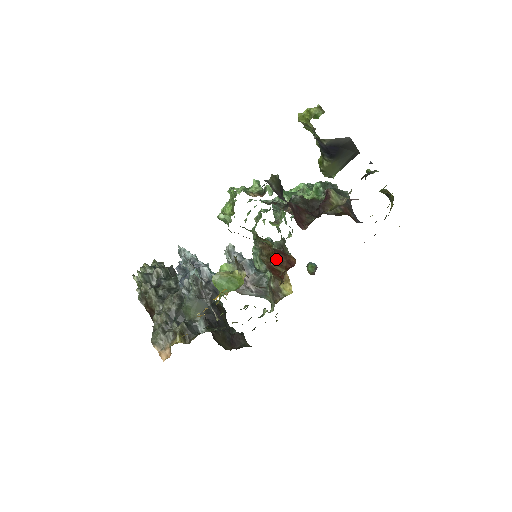
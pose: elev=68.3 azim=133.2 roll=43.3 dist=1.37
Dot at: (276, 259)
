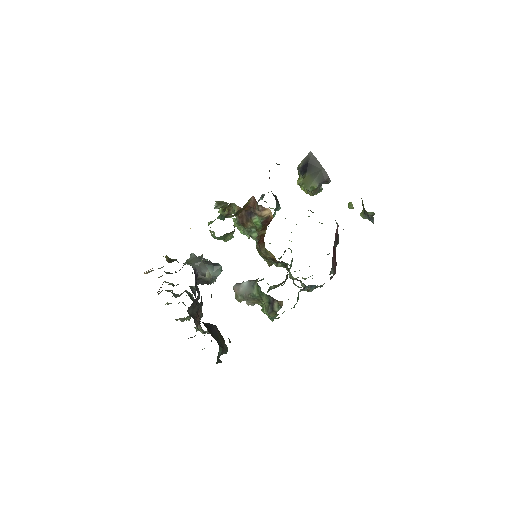
Dot at: (262, 229)
